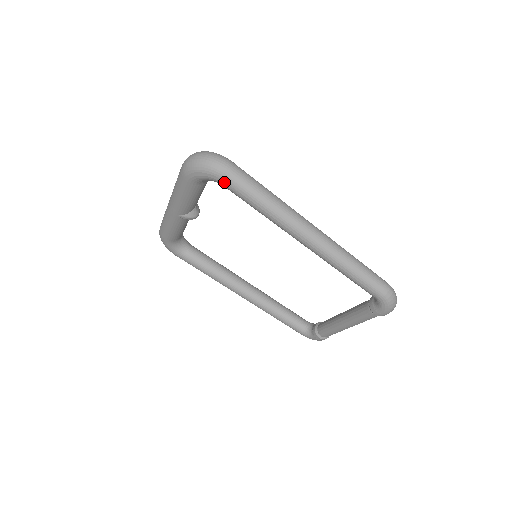
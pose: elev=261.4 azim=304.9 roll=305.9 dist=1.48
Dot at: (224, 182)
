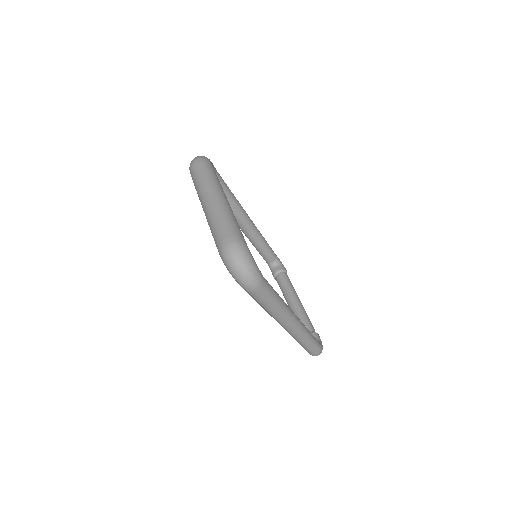
Dot at: occluded
